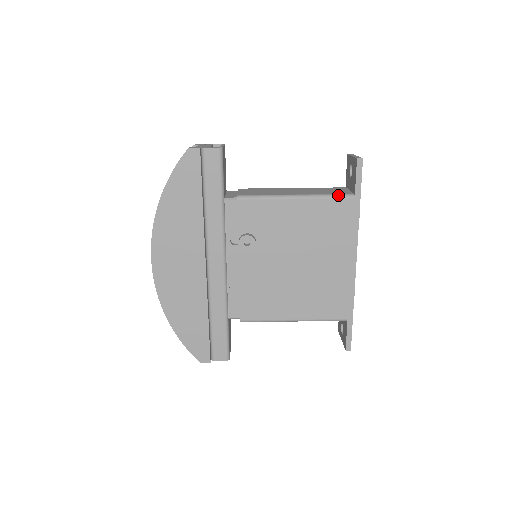
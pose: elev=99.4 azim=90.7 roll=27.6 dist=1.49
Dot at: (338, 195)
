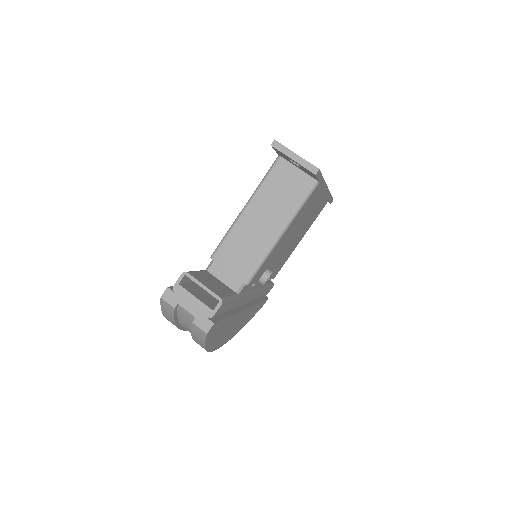
Dot at: (307, 196)
